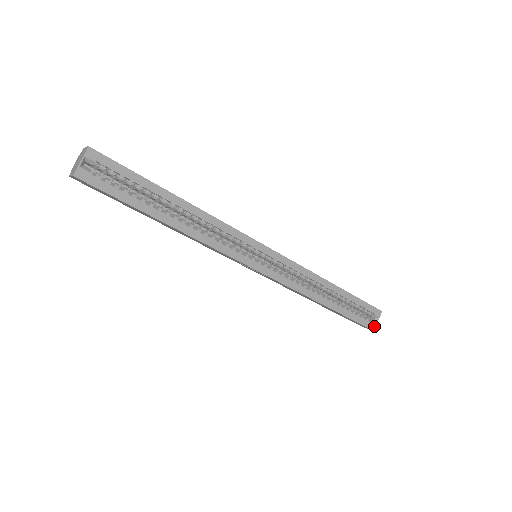
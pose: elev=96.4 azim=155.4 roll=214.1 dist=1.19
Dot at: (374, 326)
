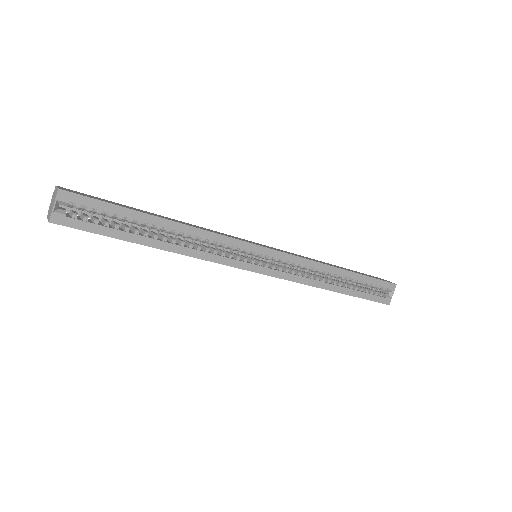
Dot at: (389, 300)
